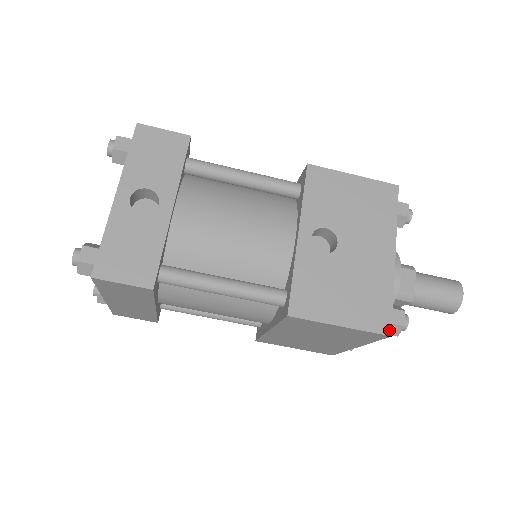
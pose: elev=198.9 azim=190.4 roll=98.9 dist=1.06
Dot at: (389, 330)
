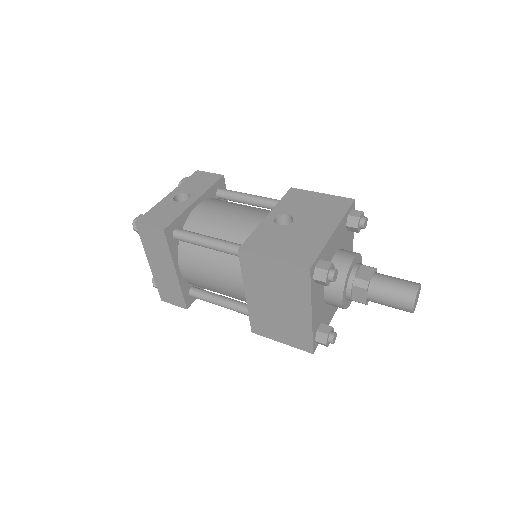
Dot at: (310, 265)
